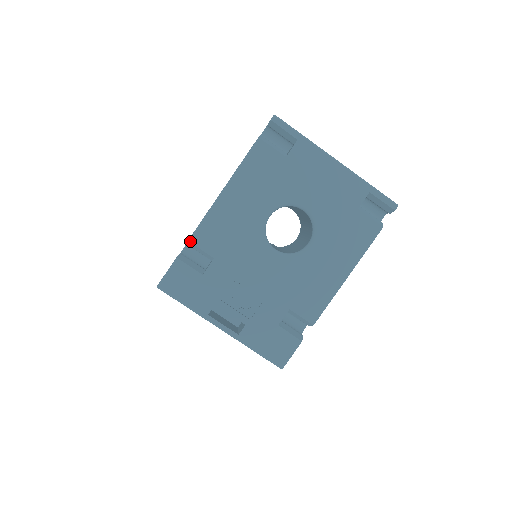
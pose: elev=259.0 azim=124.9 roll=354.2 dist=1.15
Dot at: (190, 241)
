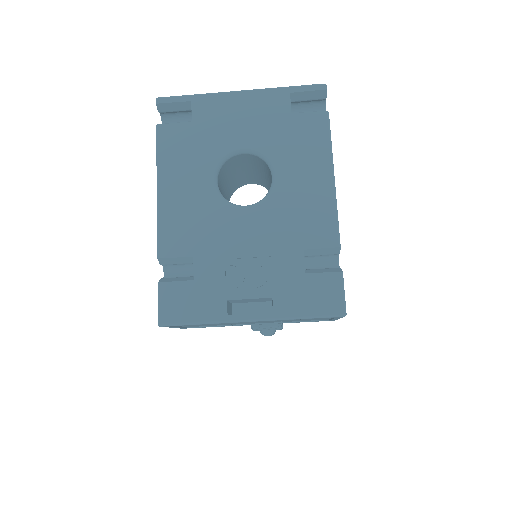
Dot at: (159, 258)
